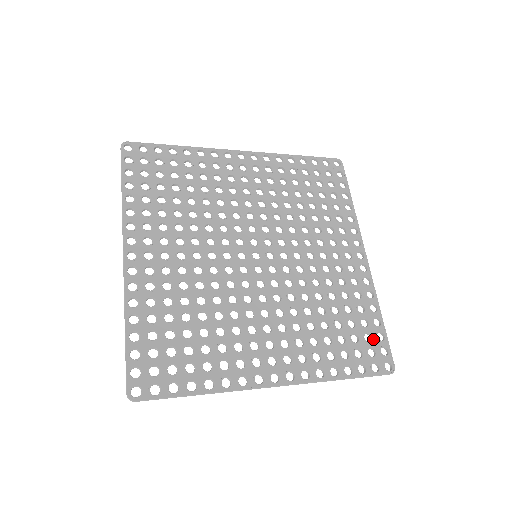
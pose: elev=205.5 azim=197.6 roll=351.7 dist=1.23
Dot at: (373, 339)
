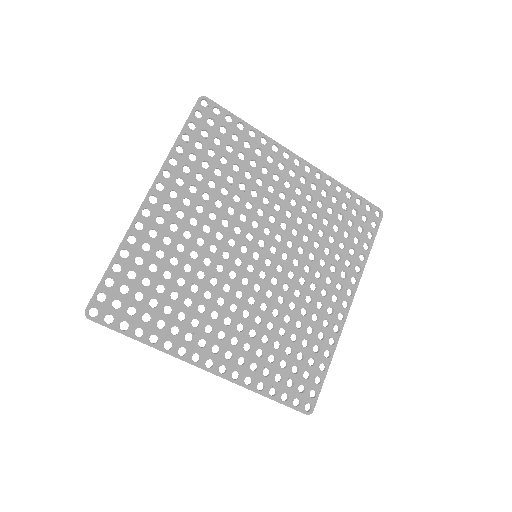
Dot at: (310, 379)
